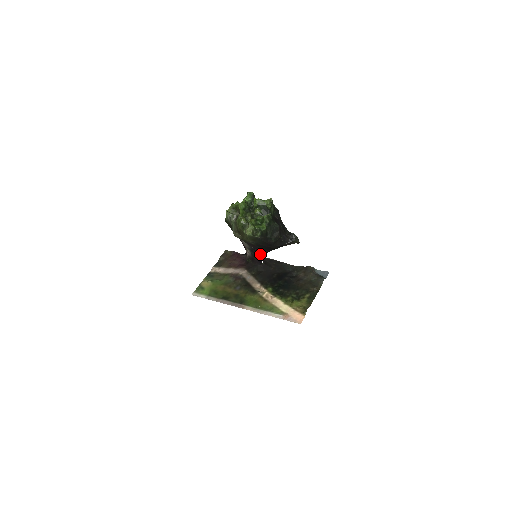
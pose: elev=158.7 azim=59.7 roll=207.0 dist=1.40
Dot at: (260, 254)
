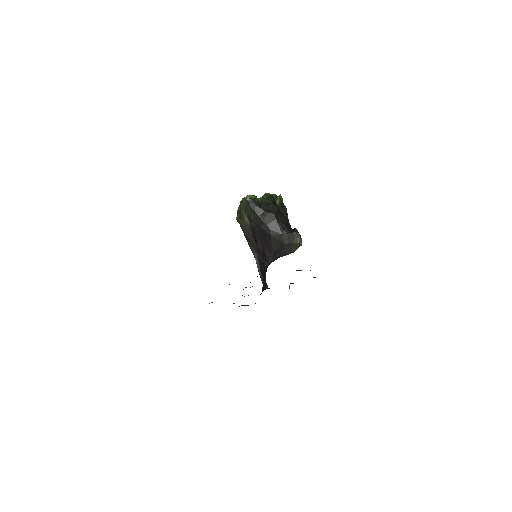
Dot at: (265, 267)
